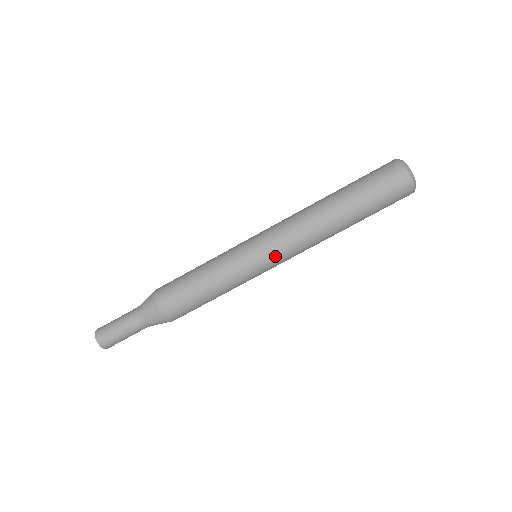
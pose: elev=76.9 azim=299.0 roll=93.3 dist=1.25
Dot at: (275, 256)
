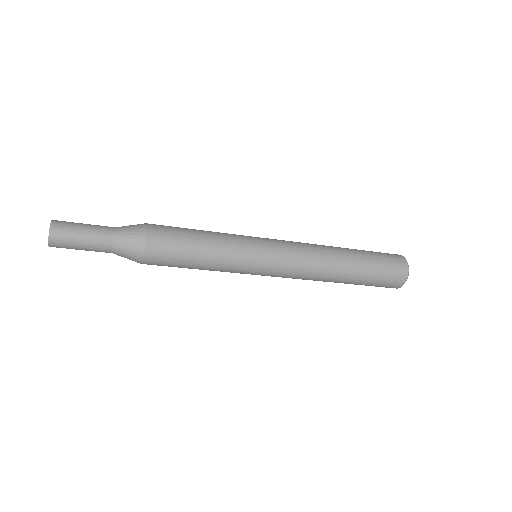
Dot at: (274, 275)
